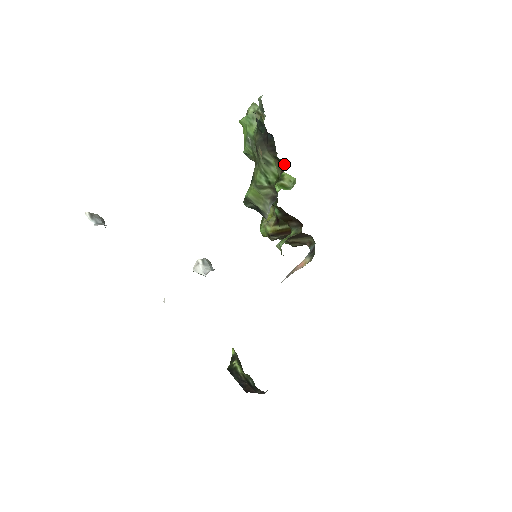
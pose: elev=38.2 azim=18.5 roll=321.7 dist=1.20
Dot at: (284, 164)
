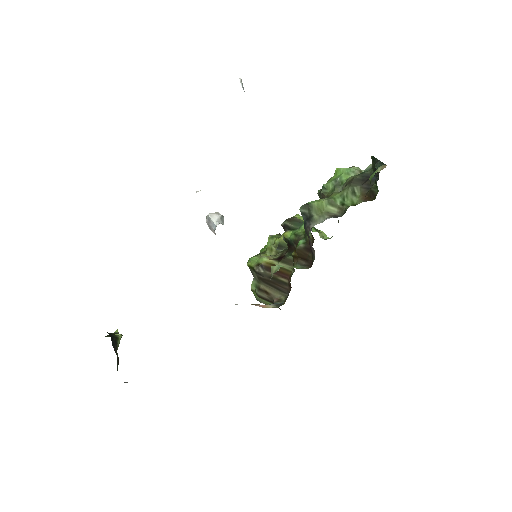
Dot at: (374, 197)
